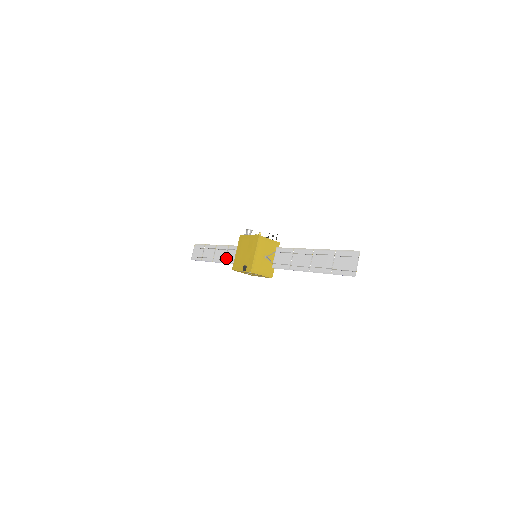
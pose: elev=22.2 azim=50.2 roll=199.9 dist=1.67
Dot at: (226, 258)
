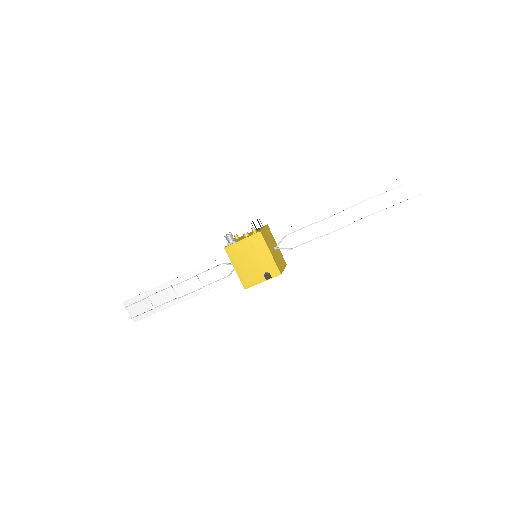
Dot at: (203, 285)
